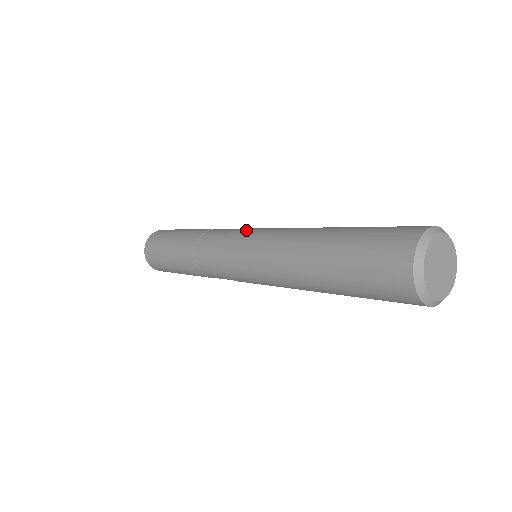
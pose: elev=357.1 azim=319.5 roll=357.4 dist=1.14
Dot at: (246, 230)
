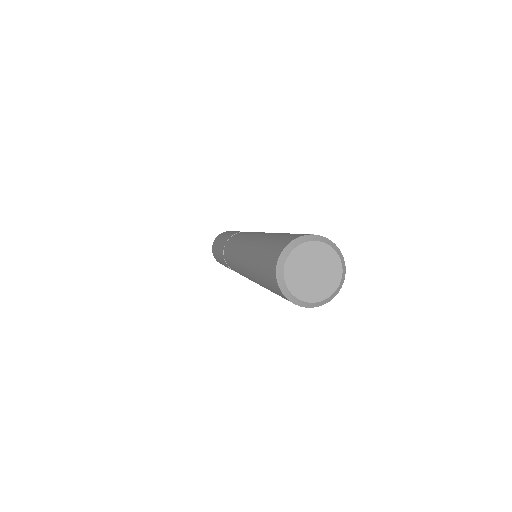
Dot at: (232, 253)
